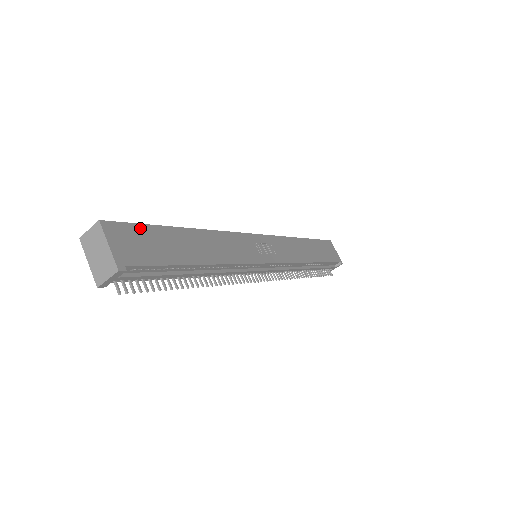
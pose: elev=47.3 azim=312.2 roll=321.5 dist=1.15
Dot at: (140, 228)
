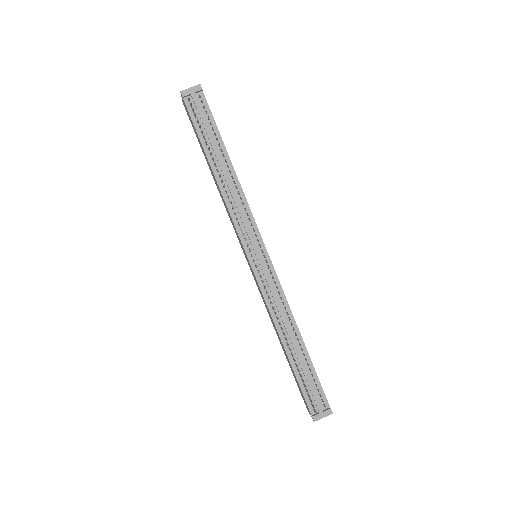
Dot at: occluded
